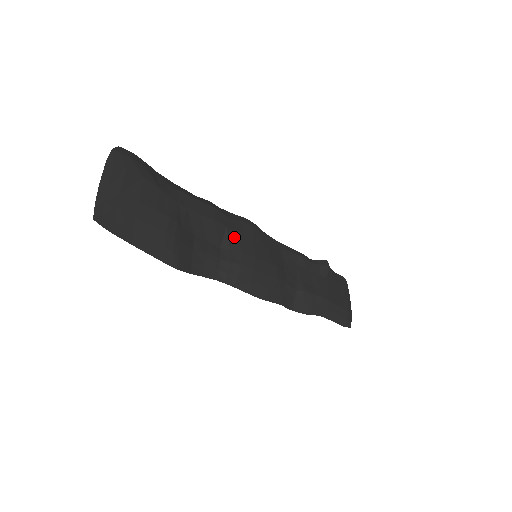
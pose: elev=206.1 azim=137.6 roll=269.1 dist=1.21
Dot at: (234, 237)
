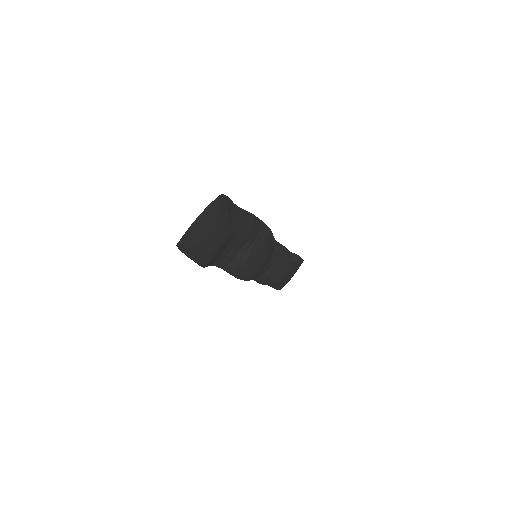
Dot at: (251, 246)
